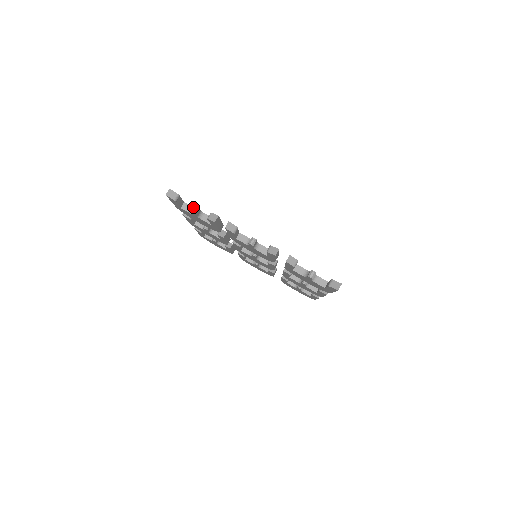
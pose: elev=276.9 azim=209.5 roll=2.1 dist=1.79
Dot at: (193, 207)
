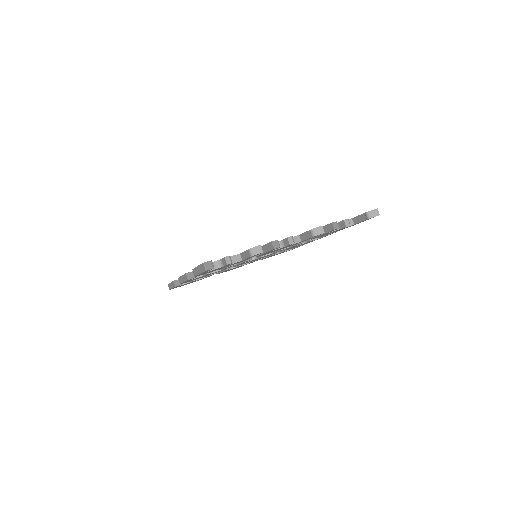
Dot at: (225, 260)
